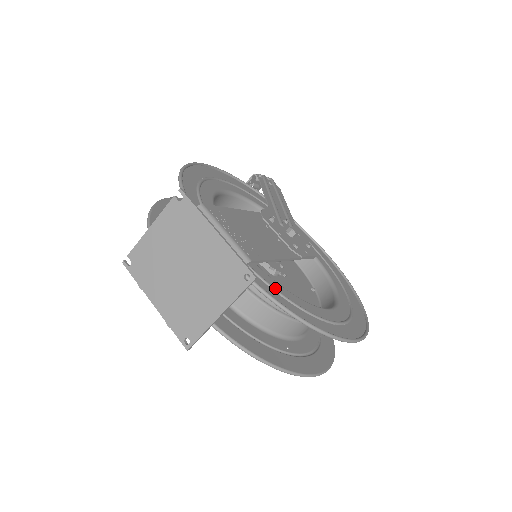
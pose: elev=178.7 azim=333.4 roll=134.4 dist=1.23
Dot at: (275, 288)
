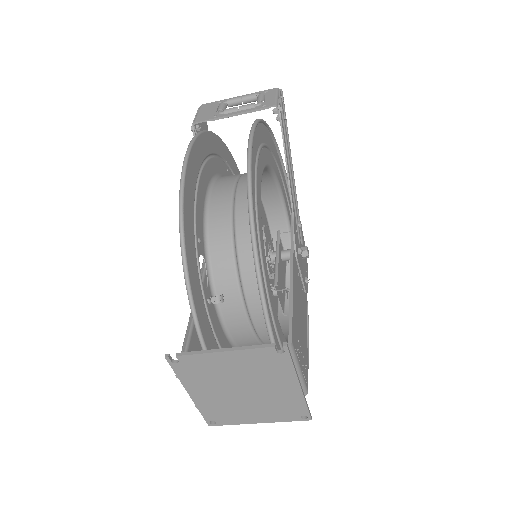
Dot at: occluded
